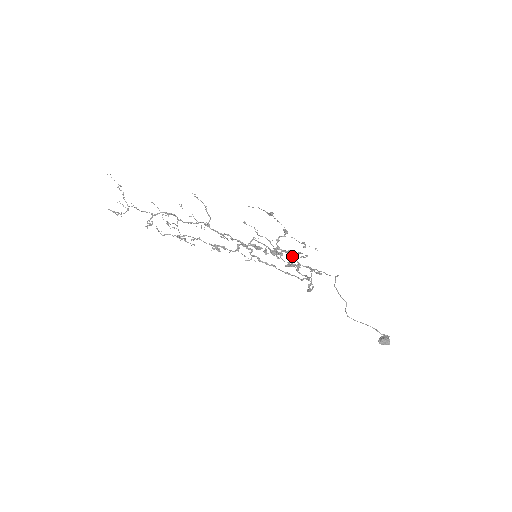
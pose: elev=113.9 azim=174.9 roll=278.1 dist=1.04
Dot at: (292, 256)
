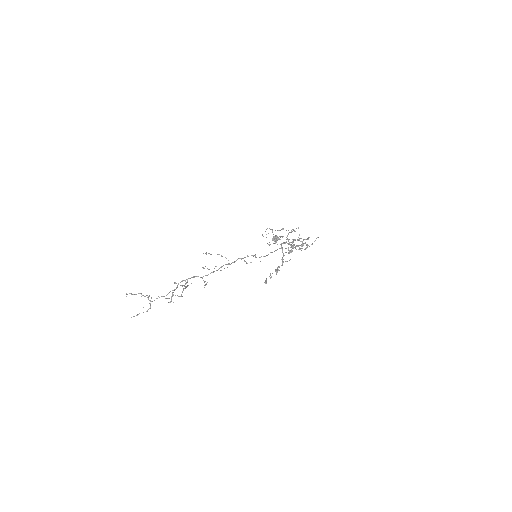
Dot at: occluded
